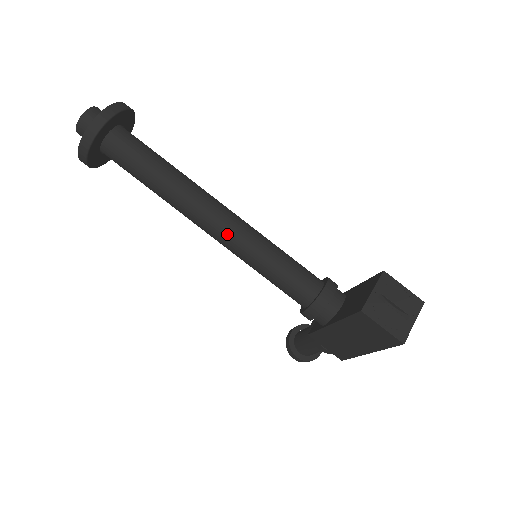
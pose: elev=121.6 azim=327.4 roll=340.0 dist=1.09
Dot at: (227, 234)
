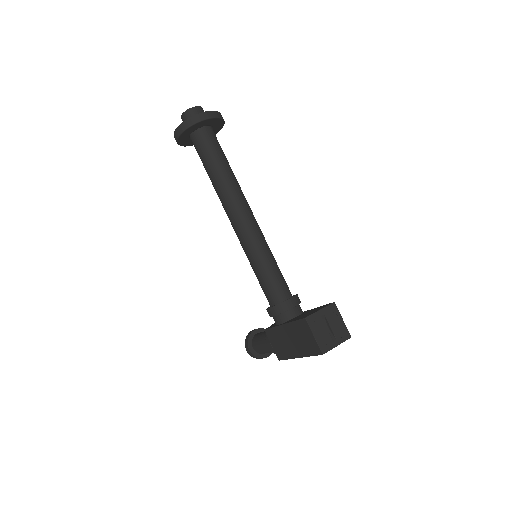
Dot at: (244, 230)
